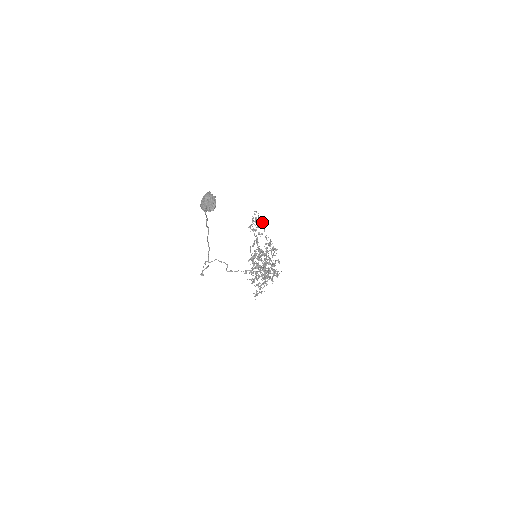
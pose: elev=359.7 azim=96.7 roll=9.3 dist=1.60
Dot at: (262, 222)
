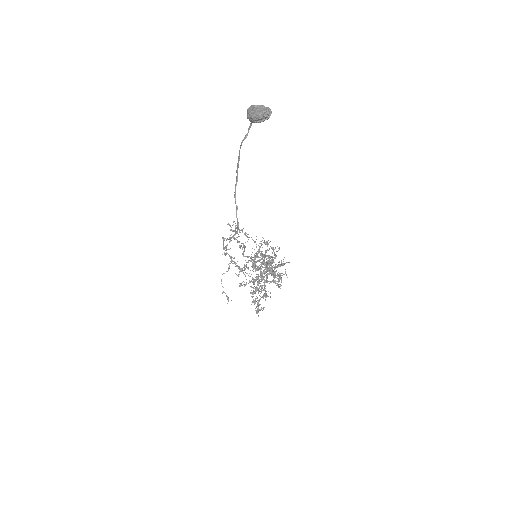
Dot at: occluded
